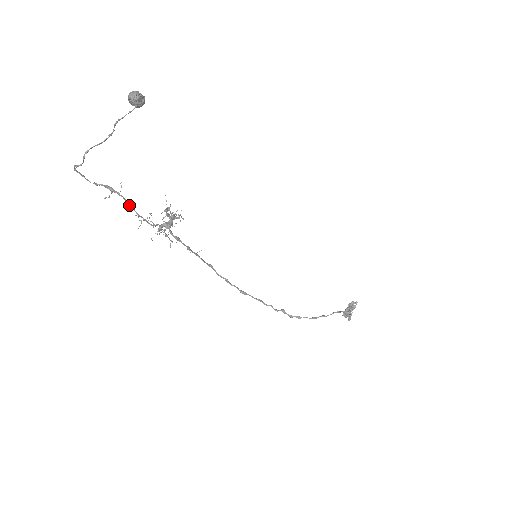
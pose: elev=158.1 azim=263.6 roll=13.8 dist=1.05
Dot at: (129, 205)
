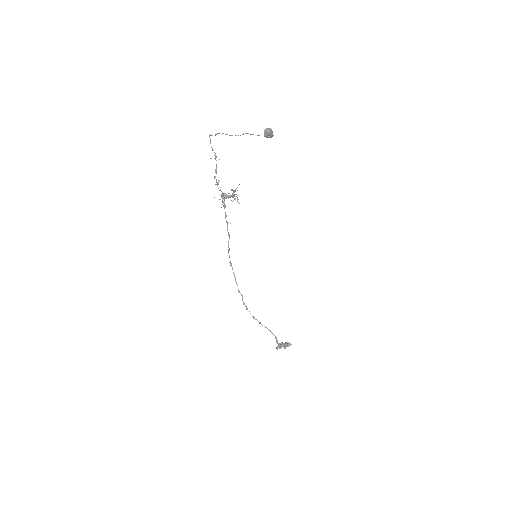
Dot at: (216, 170)
